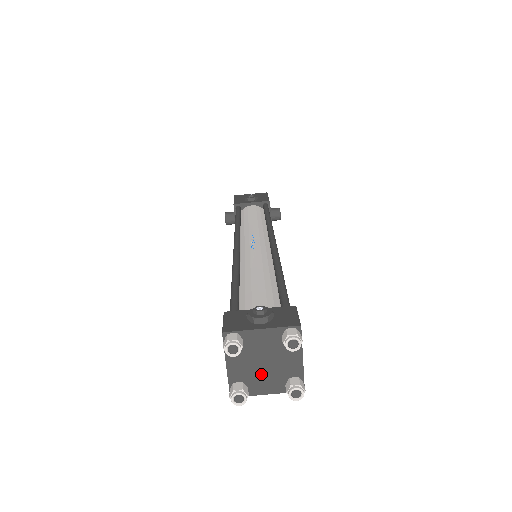
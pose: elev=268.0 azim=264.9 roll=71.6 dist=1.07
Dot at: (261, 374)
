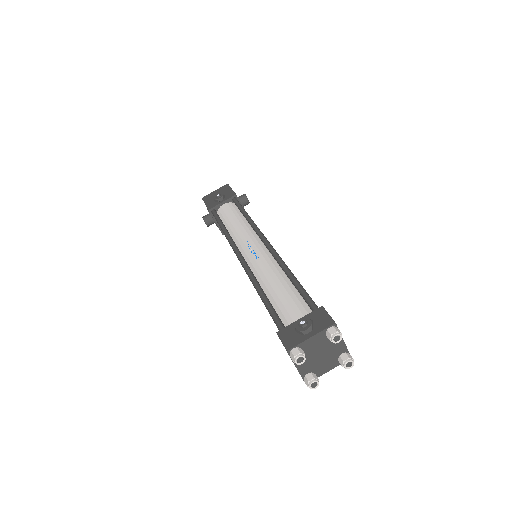
Dot at: (320, 362)
